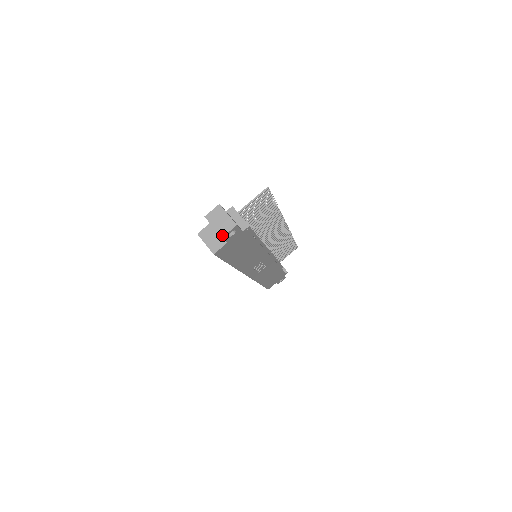
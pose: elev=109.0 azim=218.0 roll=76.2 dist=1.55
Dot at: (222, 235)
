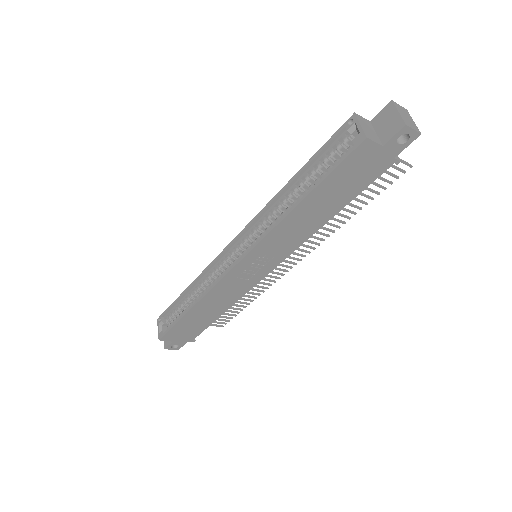
Dot at: (407, 124)
